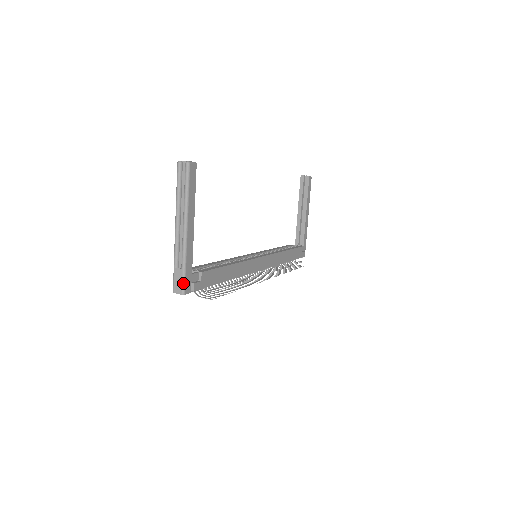
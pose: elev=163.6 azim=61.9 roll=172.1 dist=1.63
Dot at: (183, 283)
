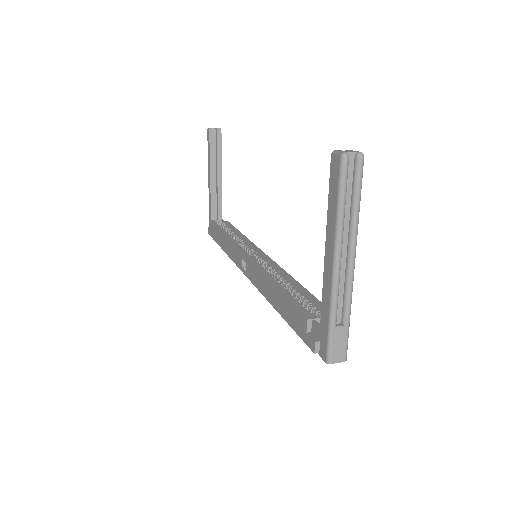
Dot at: (347, 344)
